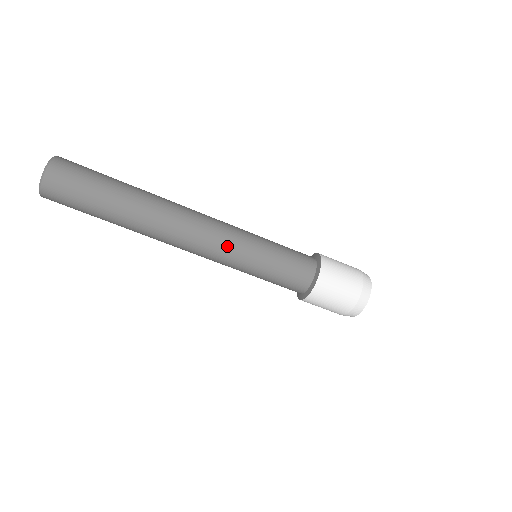
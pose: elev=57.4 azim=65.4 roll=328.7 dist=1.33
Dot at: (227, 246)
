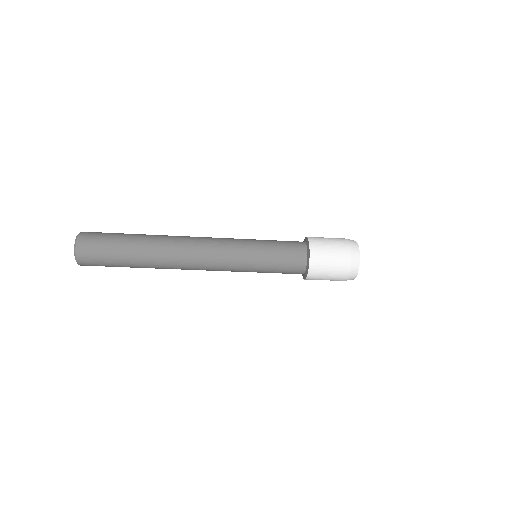
Dot at: (227, 262)
